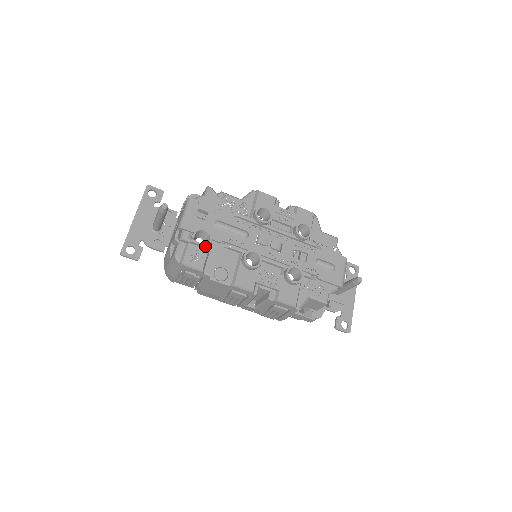
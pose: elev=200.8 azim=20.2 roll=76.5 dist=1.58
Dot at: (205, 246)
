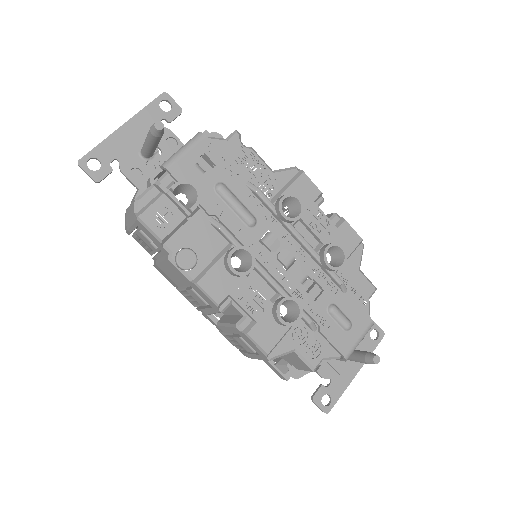
Dot at: (184, 209)
